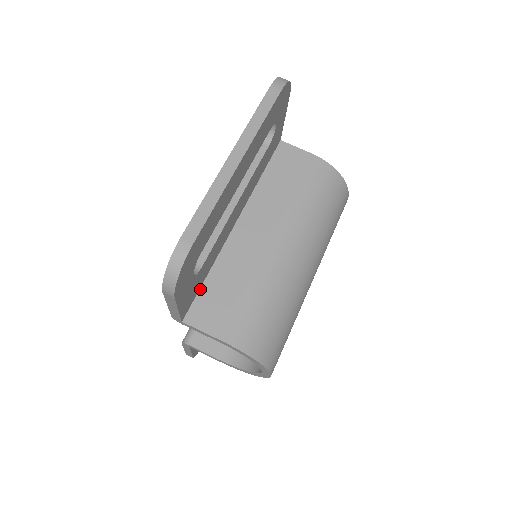
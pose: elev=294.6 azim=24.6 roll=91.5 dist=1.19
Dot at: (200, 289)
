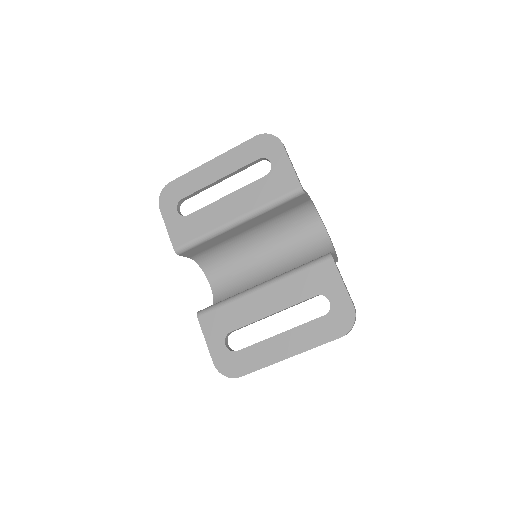
Dot at: occluded
